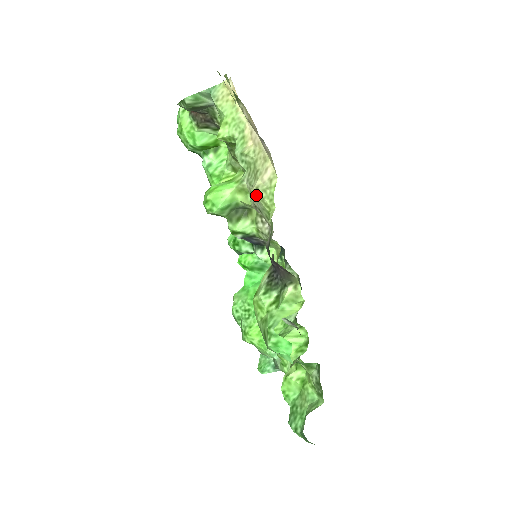
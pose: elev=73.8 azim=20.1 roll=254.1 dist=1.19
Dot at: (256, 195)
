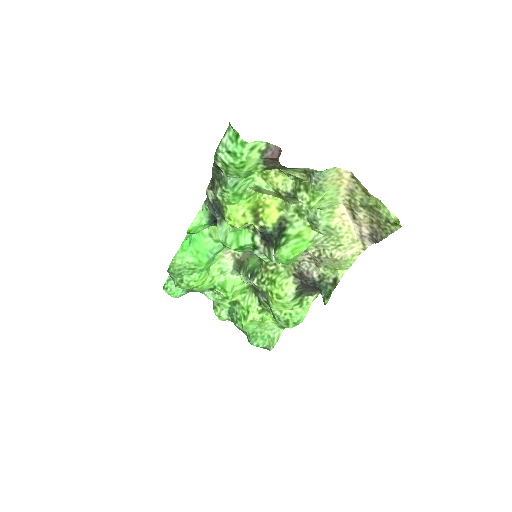
Dot at: (336, 261)
